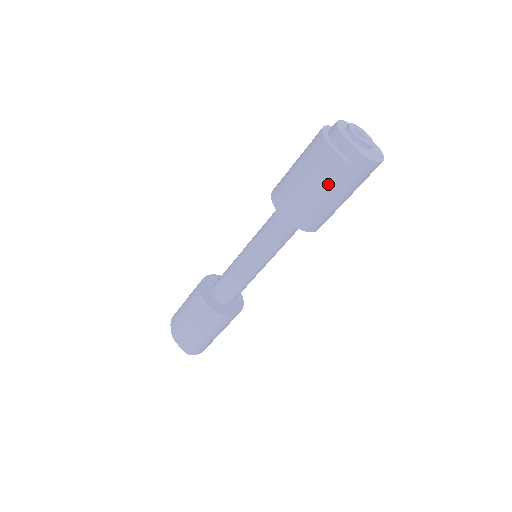
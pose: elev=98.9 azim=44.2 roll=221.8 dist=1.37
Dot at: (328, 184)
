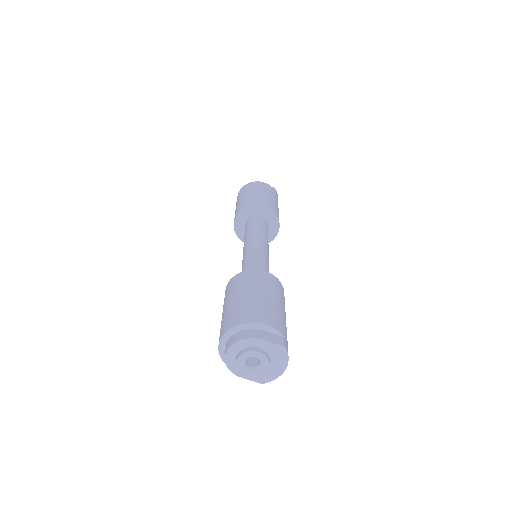
Dot at: occluded
